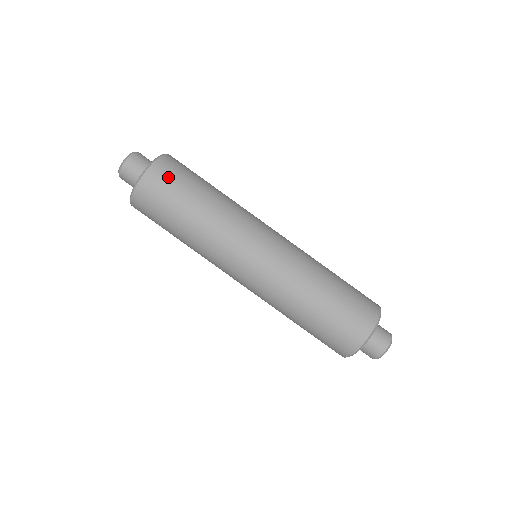
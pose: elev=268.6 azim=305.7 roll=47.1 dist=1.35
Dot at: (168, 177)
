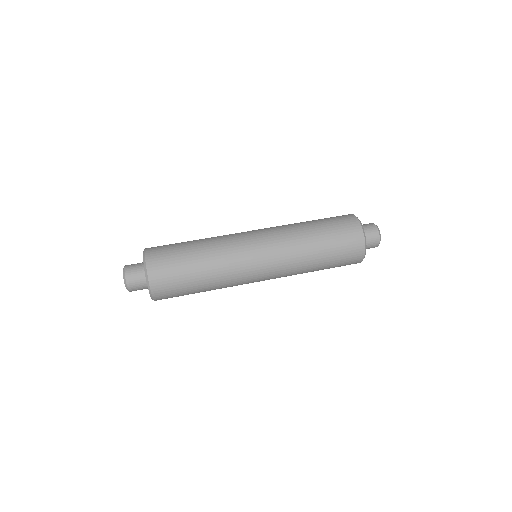
Dot at: occluded
